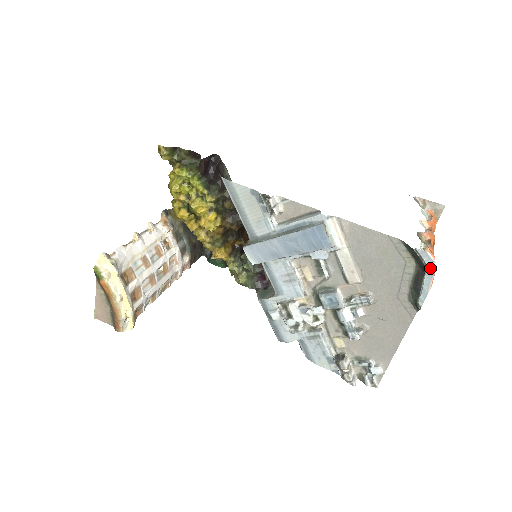
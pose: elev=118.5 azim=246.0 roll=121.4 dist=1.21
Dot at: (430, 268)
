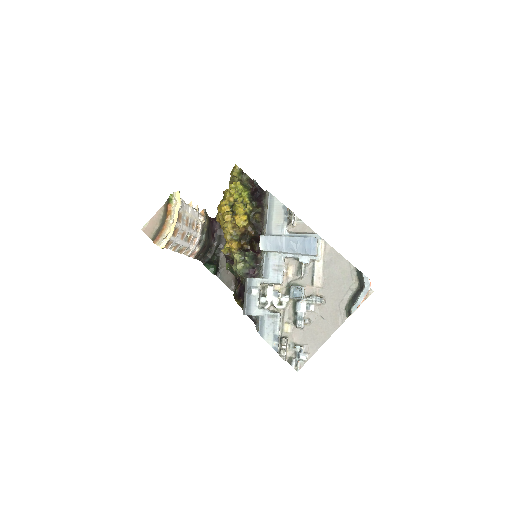
Dot at: (366, 289)
